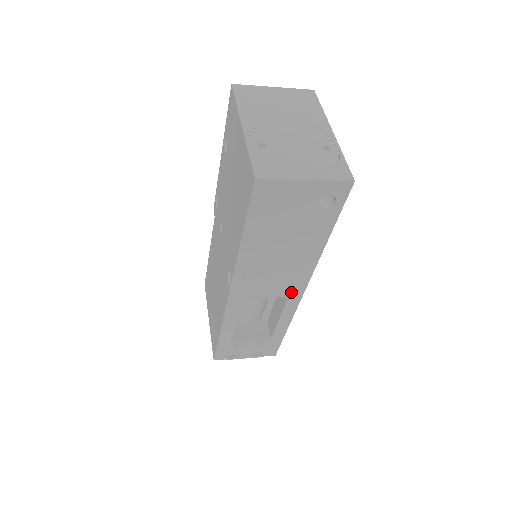
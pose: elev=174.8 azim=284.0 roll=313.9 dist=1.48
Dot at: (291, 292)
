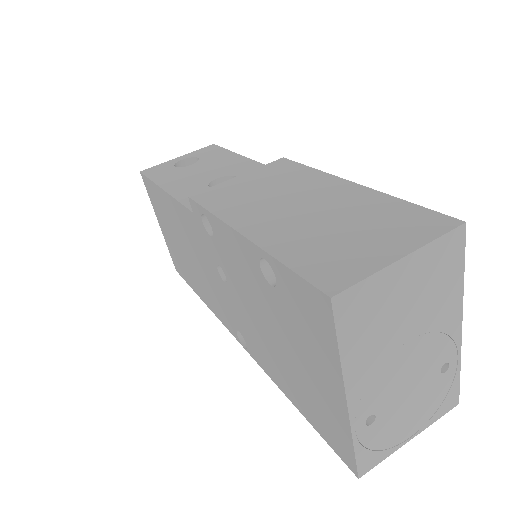
Dot at: occluded
